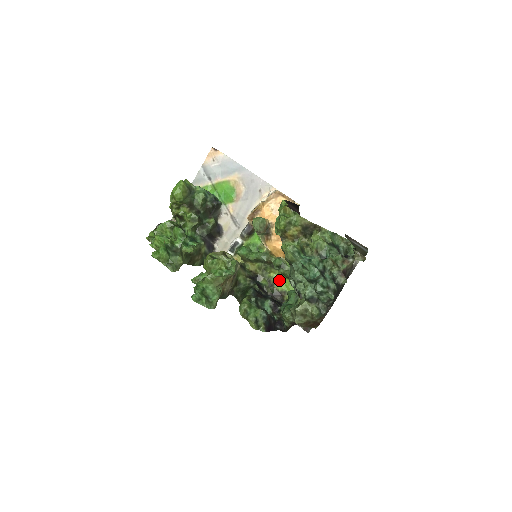
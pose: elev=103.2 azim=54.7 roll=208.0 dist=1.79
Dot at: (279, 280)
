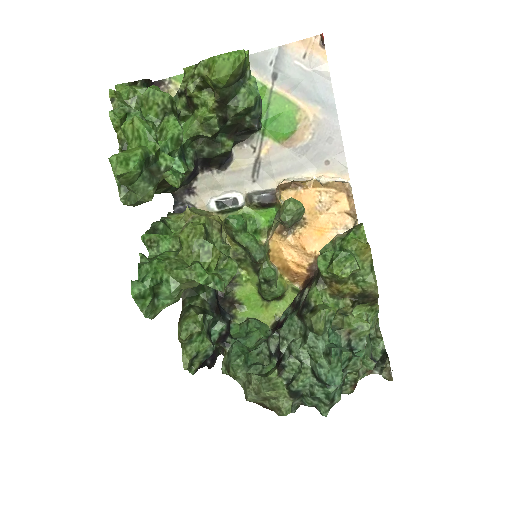
Dot at: (246, 286)
